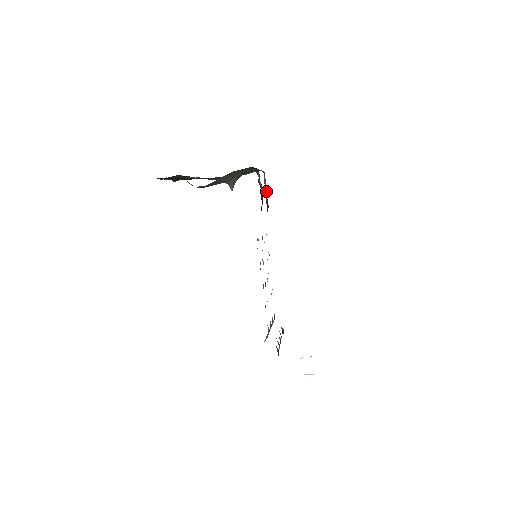
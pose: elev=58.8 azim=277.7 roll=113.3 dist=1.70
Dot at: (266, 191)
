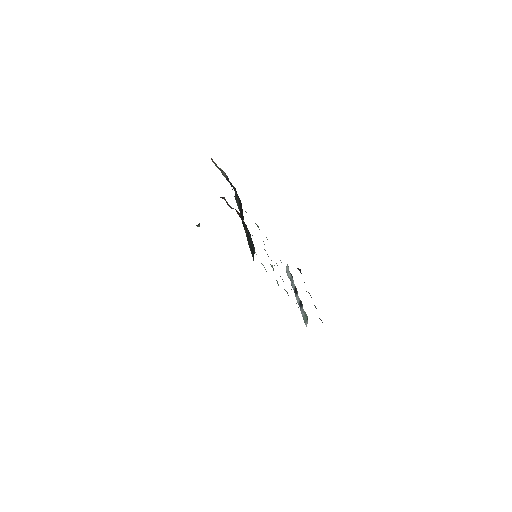
Dot at: (223, 174)
